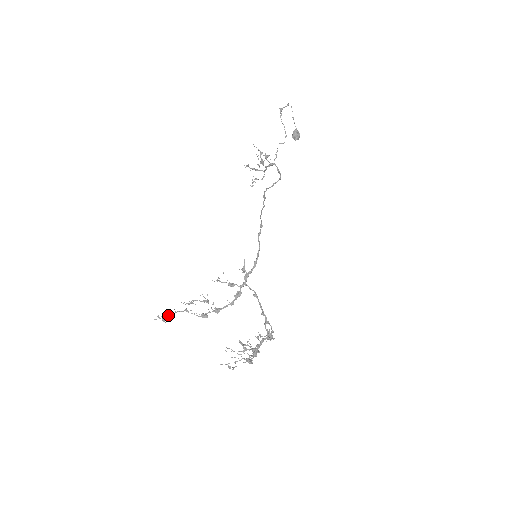
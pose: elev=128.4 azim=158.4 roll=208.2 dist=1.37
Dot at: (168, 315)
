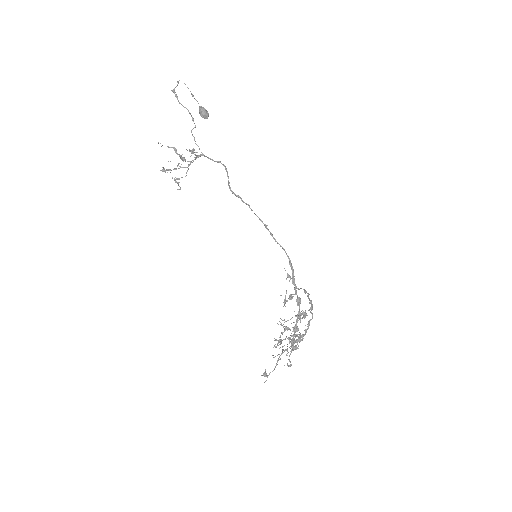
Dot at: (274, 368)
